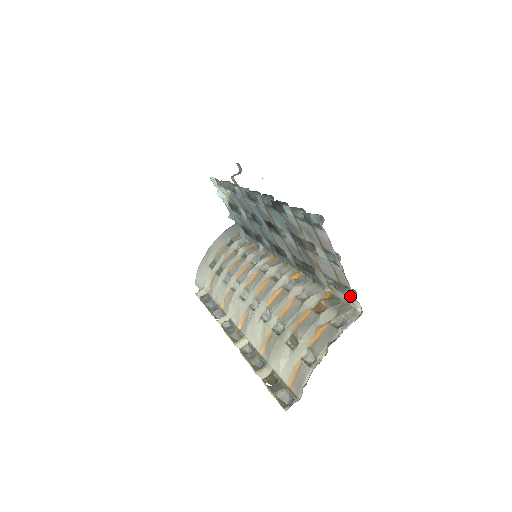
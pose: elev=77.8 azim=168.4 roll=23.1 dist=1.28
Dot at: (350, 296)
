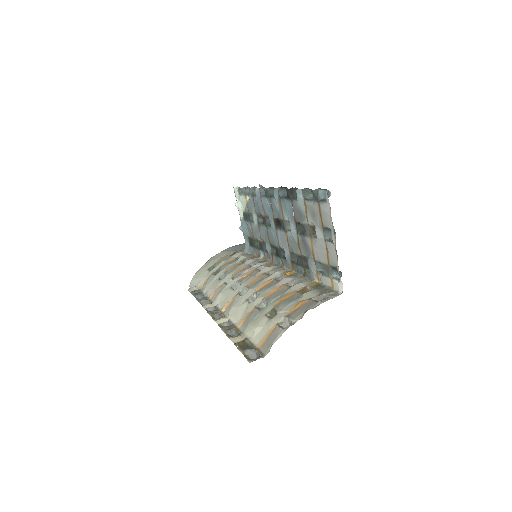
Dot at: (335, 278)
